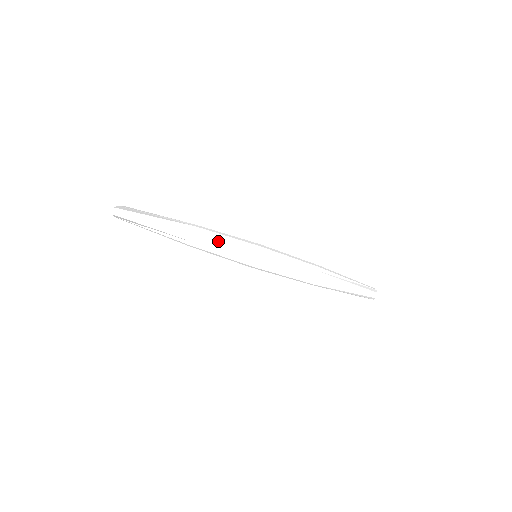
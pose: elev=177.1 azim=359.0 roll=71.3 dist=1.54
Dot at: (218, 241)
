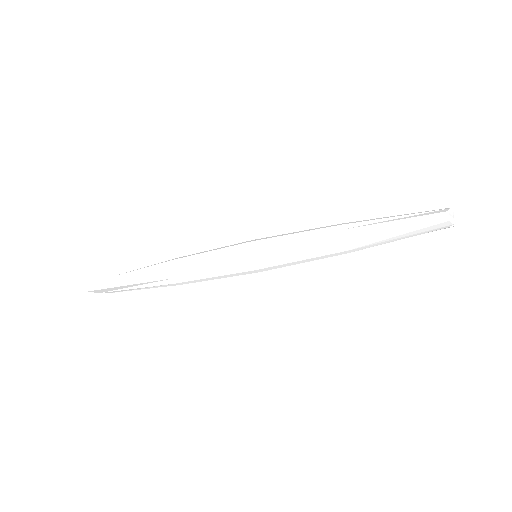
Dot at: (198, 262)
